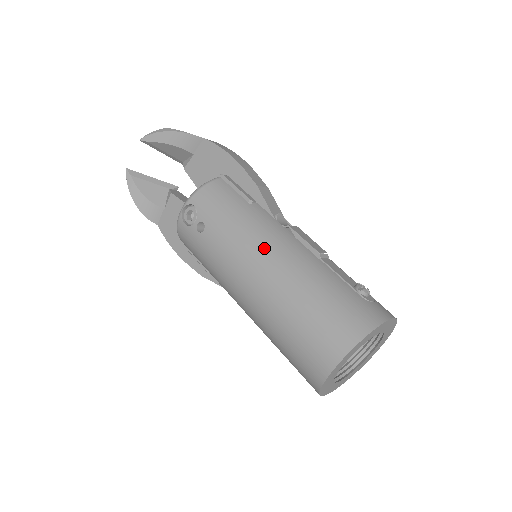
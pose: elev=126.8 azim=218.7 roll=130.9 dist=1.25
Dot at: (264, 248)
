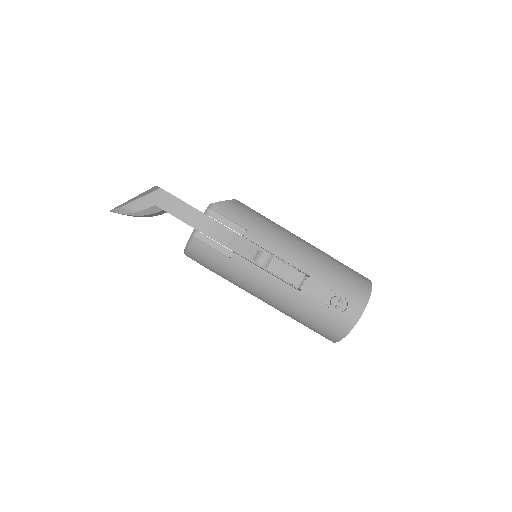
Dot at: (258, 293)
